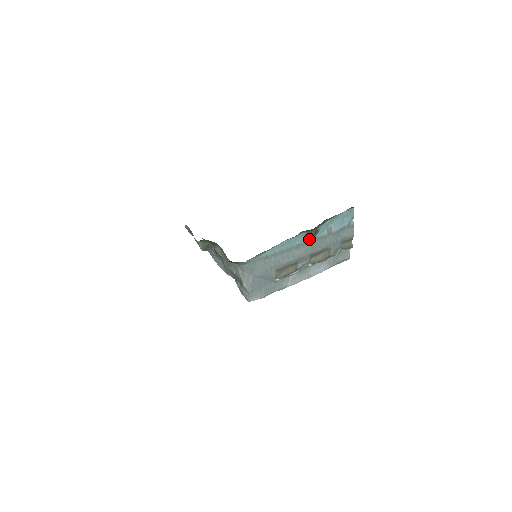
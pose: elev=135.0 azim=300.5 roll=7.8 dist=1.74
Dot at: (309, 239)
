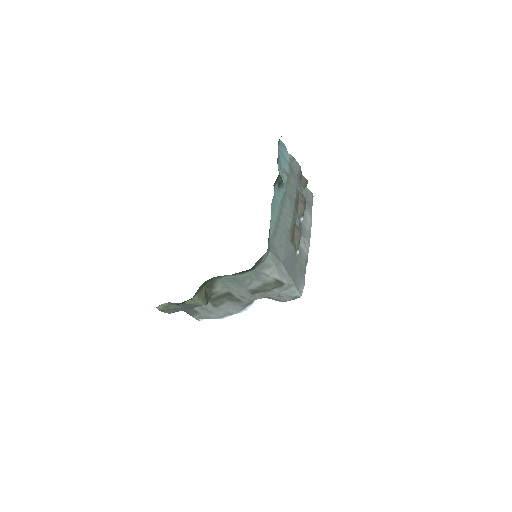
Dot at: (282, 191)
